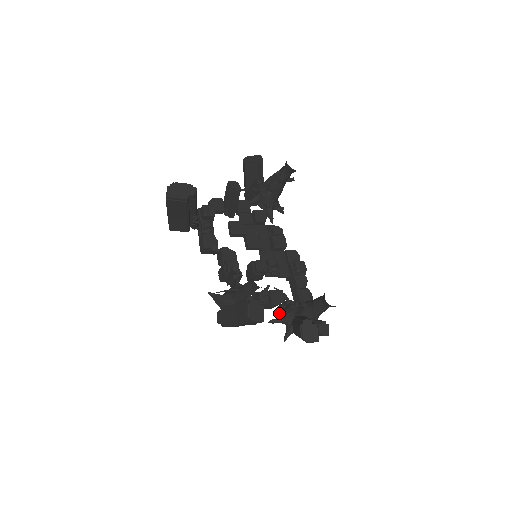
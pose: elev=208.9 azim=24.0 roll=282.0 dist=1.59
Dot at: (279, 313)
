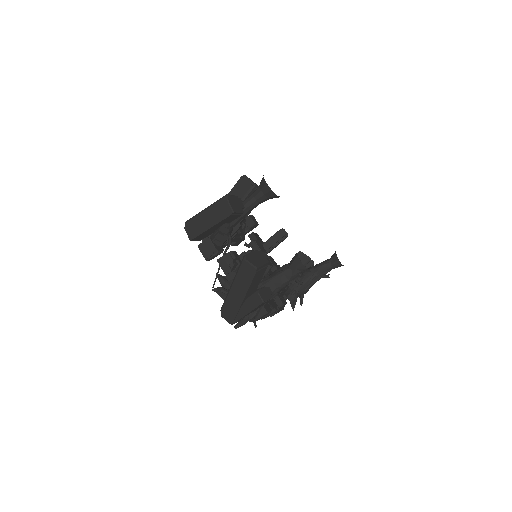
Dot at: occluded
